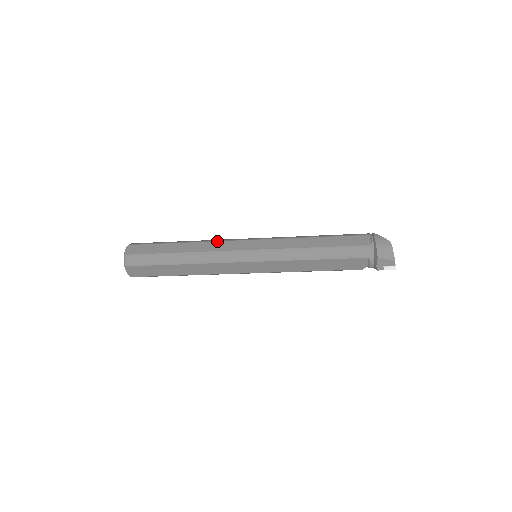
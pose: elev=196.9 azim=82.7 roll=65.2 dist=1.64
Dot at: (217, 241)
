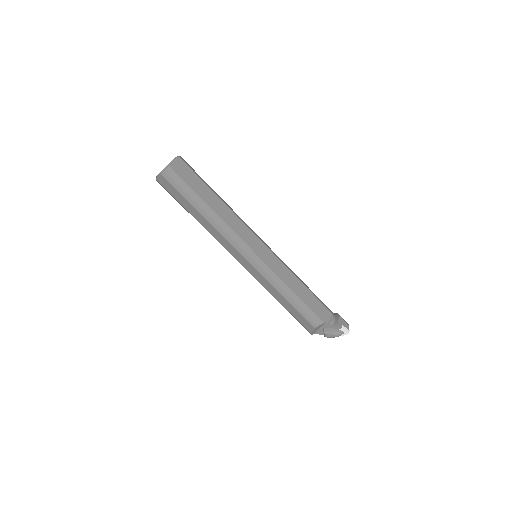
Dot at: occluded
